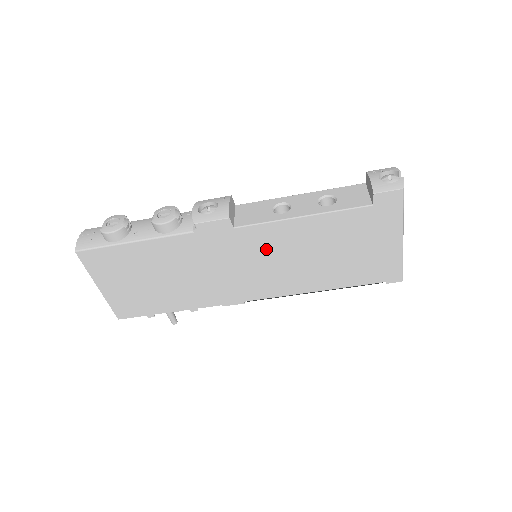
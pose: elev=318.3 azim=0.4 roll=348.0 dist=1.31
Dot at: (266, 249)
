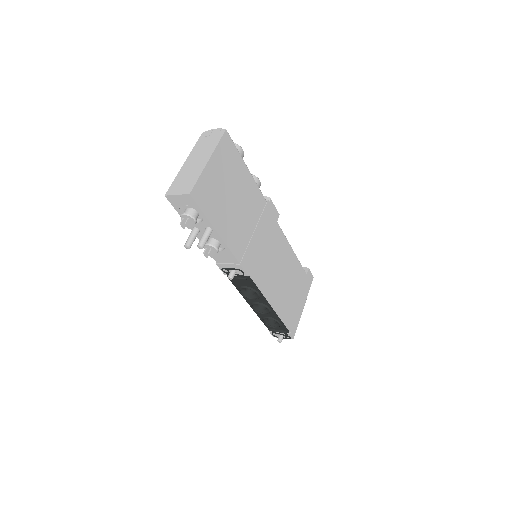
Dot at: (277, 250)
